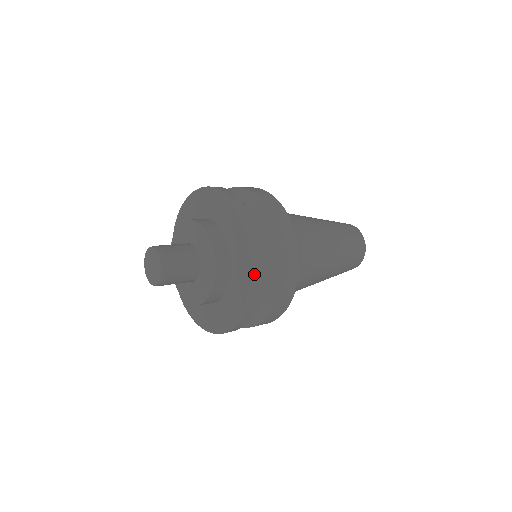
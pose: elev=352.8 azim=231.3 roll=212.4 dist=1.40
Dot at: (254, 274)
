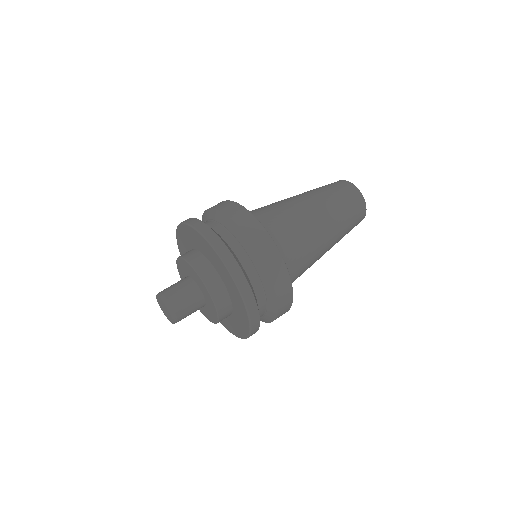
Dot at: (252, 326)
